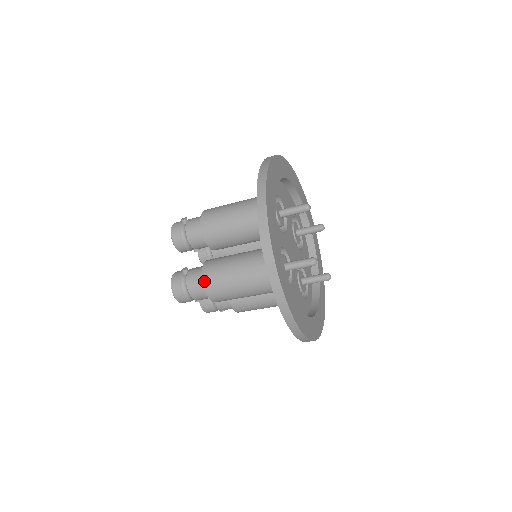
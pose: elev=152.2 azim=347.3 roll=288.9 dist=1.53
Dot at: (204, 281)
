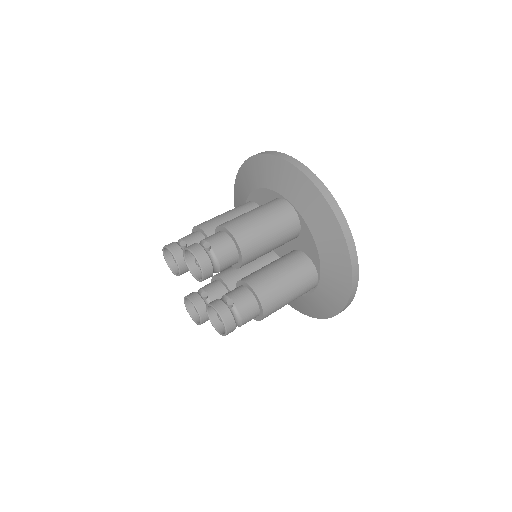
Dot at: (264, 308)
